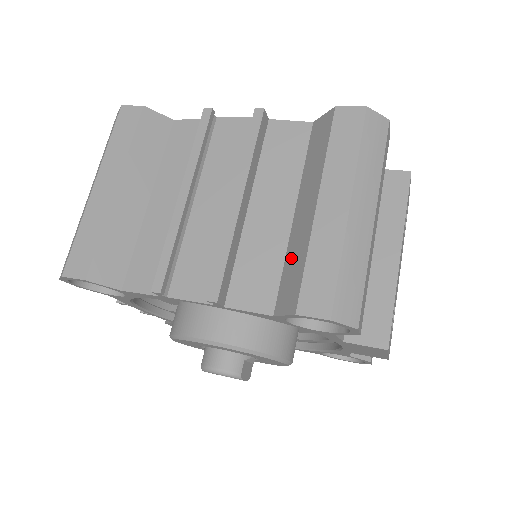
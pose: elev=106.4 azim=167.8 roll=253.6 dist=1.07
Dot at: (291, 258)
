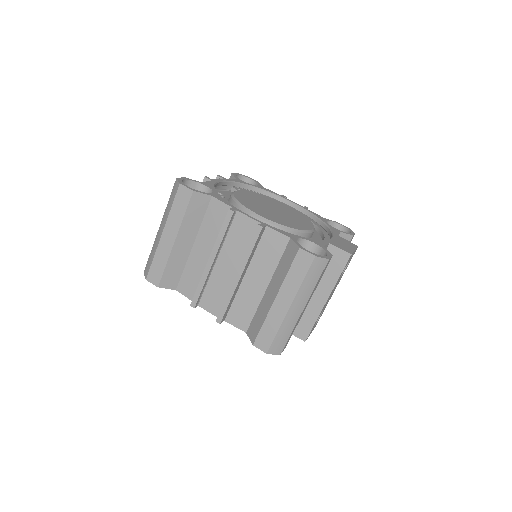
Dot at: (259, 313)
